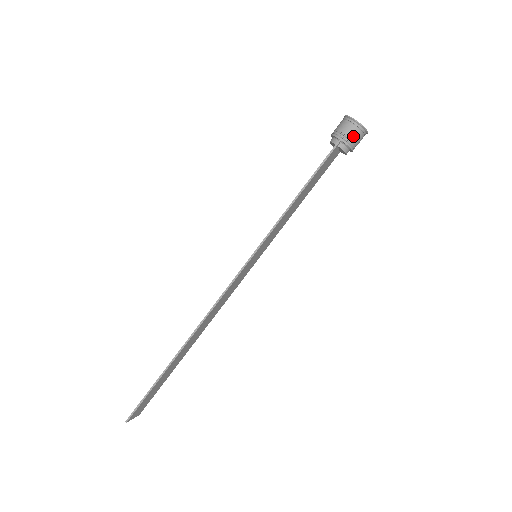
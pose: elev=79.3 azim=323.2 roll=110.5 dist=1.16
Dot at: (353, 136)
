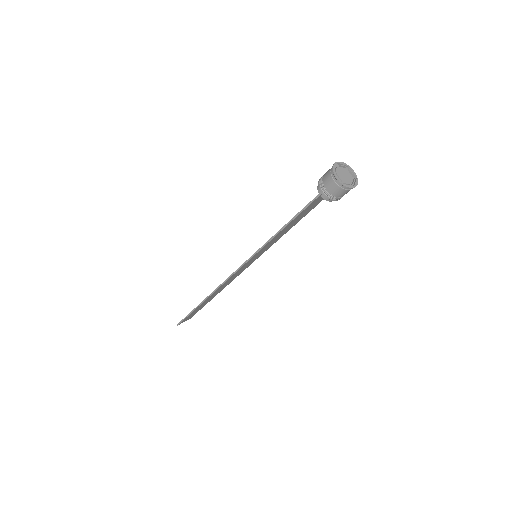
Dot at: (334, 192)
